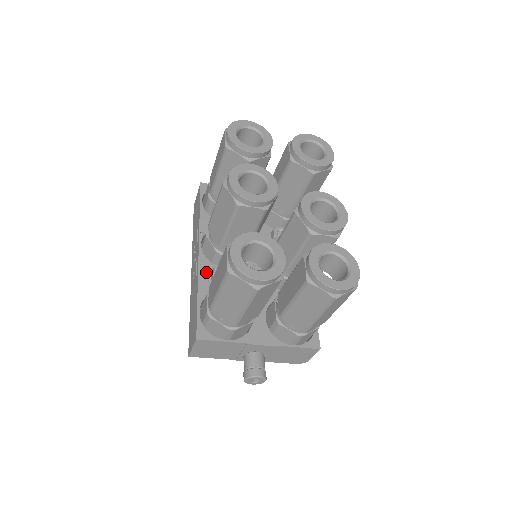
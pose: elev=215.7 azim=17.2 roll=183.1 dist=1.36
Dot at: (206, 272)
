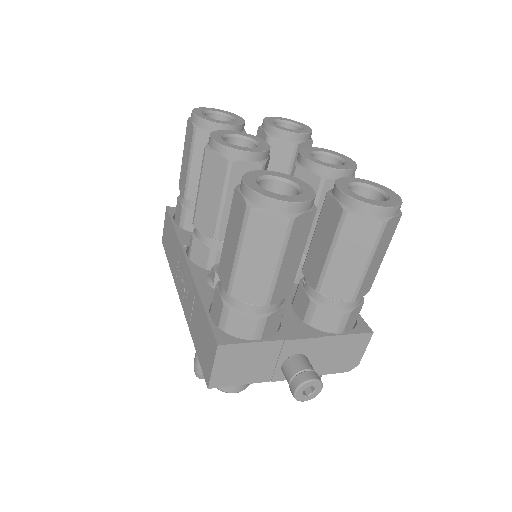
Dot at: (203, 278)
